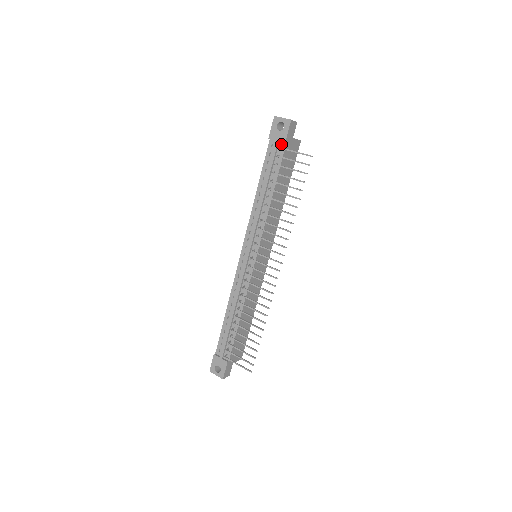
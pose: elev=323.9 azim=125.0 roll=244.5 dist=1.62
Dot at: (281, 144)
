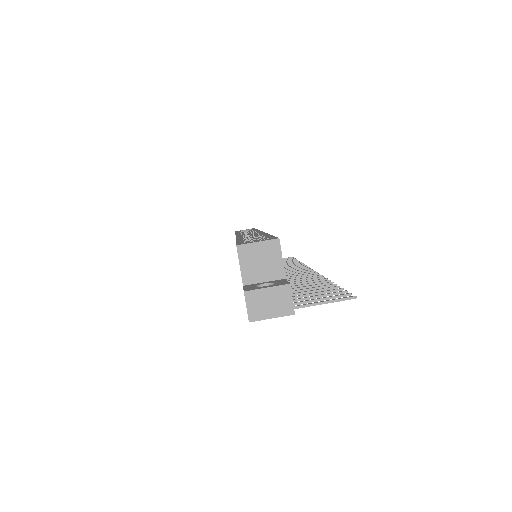
Dot at: occluded
